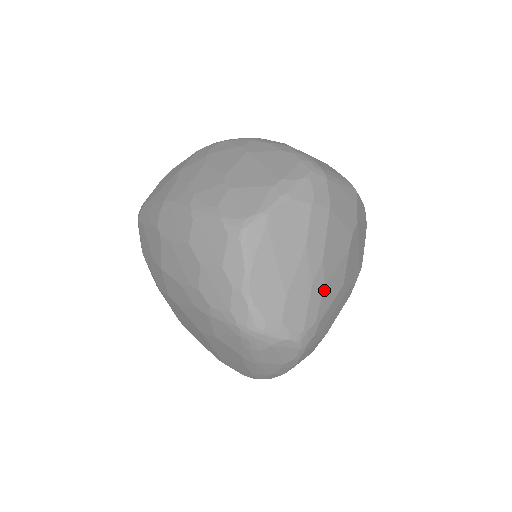
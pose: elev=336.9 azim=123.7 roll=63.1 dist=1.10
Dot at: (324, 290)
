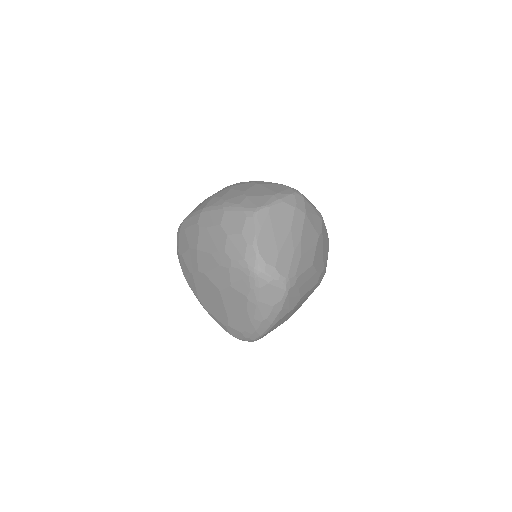
Dot at: (301, 259)
